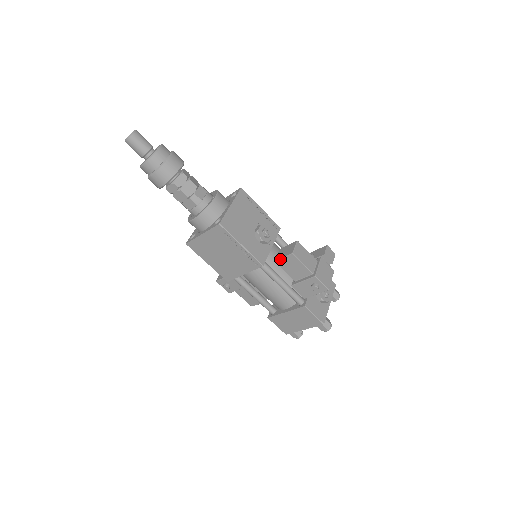
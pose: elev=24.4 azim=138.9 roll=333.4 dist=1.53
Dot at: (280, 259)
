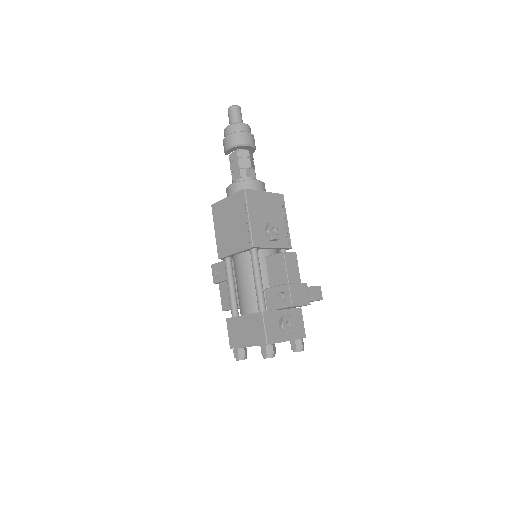
Dot at: (271, 255)
